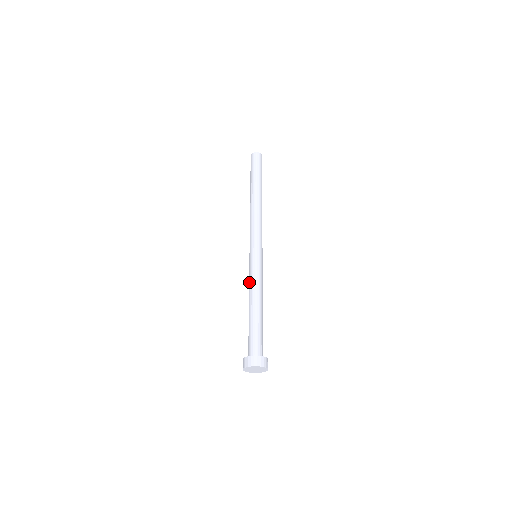
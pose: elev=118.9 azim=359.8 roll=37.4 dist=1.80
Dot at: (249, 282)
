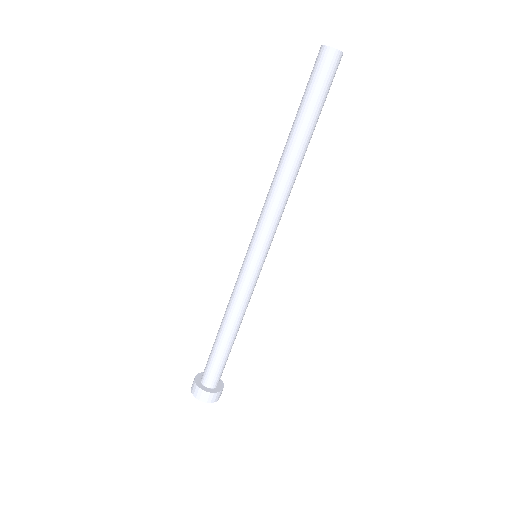
Dot at: (232, 292)
